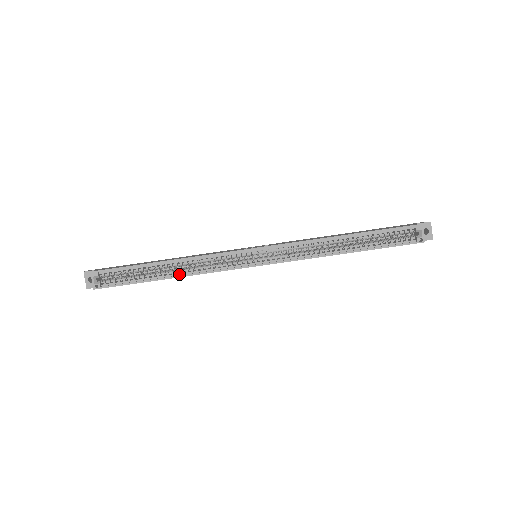
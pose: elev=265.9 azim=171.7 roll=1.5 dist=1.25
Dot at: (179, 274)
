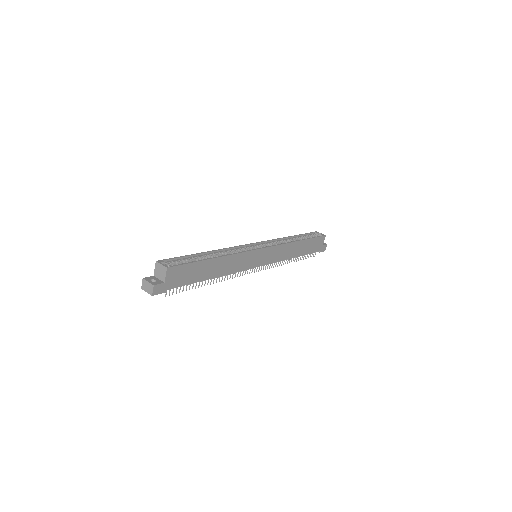
Dot at: (222, 257)
